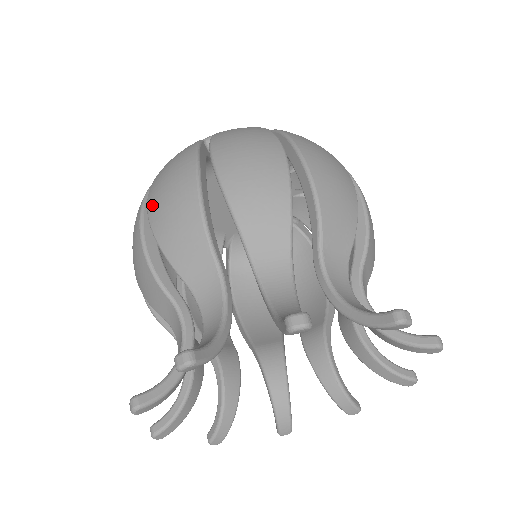
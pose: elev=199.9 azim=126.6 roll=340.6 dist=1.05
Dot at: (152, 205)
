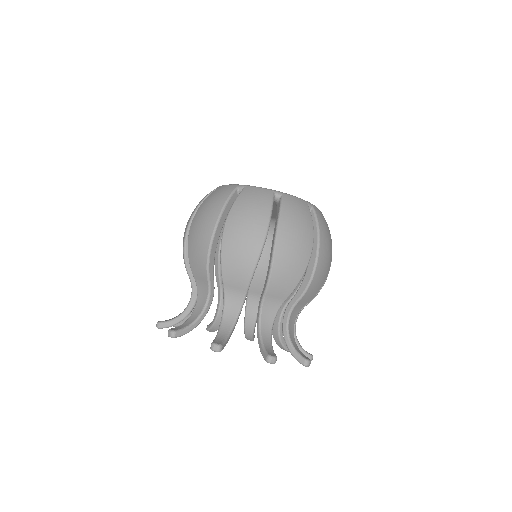
Dot at: (192, 229)
